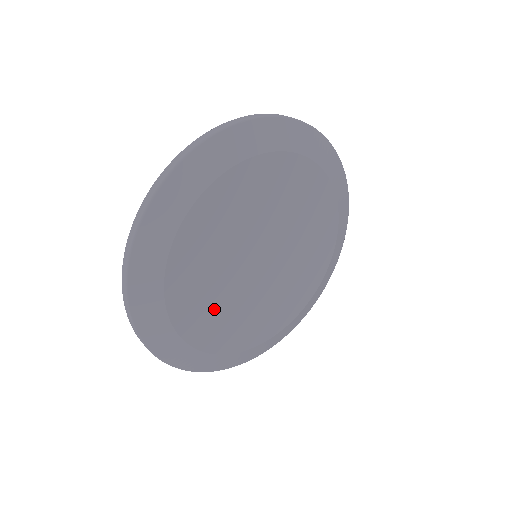
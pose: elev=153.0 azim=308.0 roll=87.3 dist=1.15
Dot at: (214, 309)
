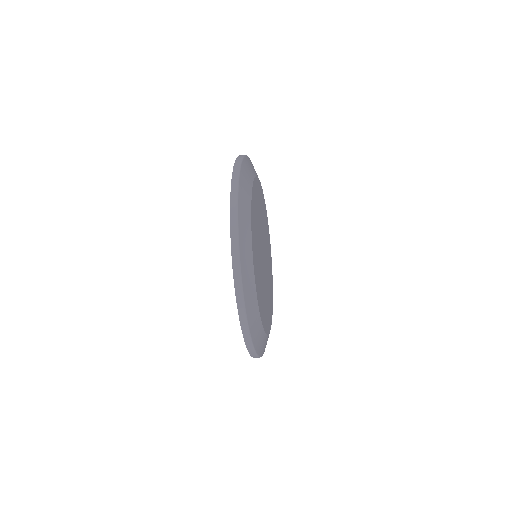
Dot at: (264, 302)
